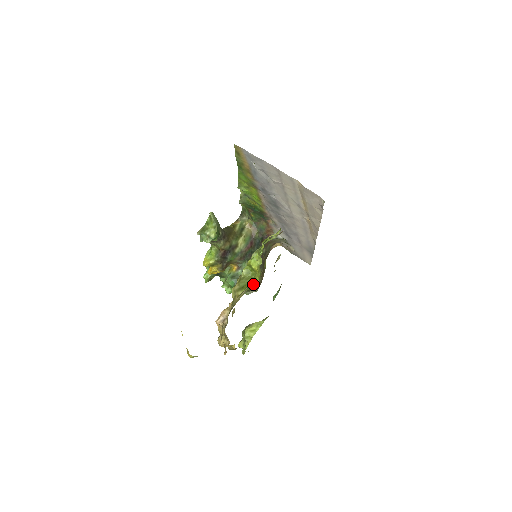
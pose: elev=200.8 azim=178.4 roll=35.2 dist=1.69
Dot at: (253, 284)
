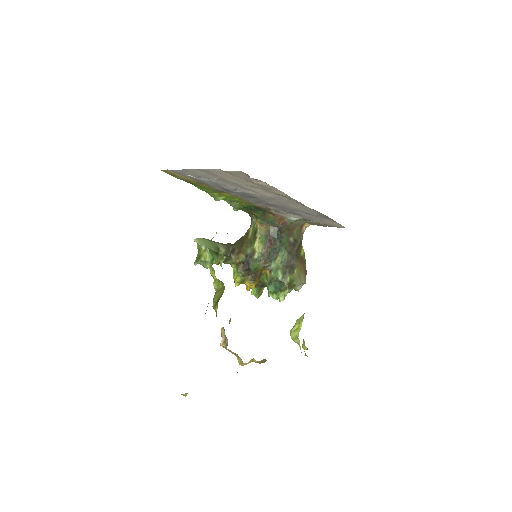
Dot at: (221, 295)
